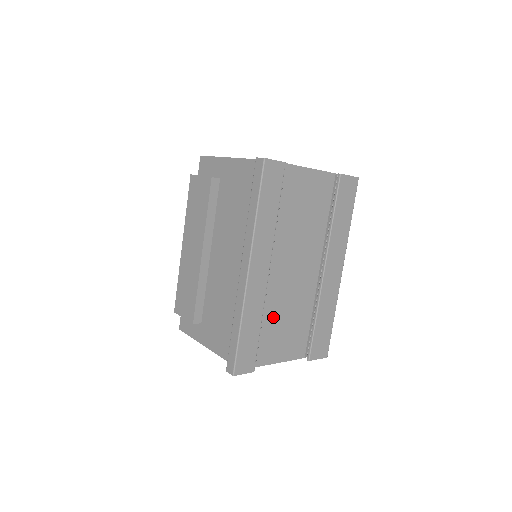
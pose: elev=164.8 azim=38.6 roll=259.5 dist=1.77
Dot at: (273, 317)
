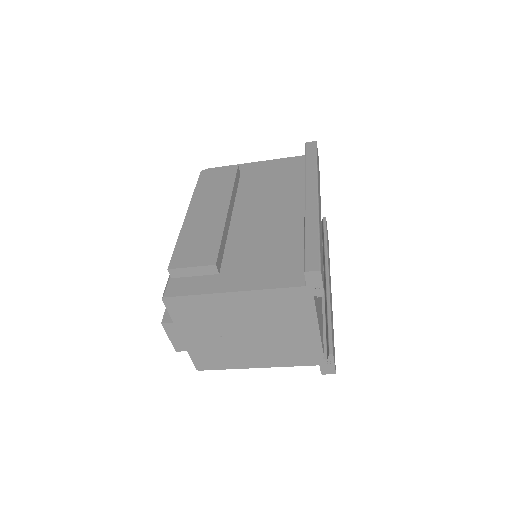
Dot at: occluded
